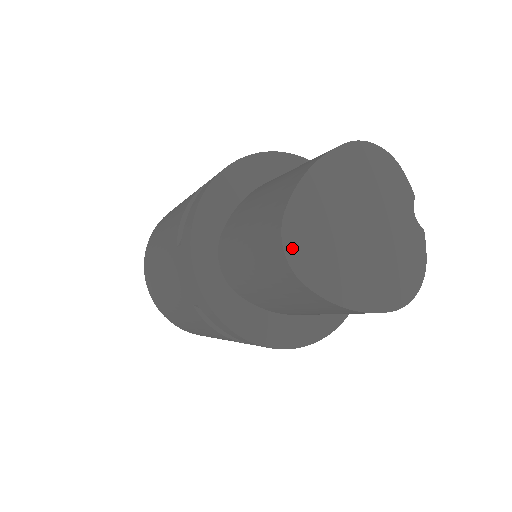
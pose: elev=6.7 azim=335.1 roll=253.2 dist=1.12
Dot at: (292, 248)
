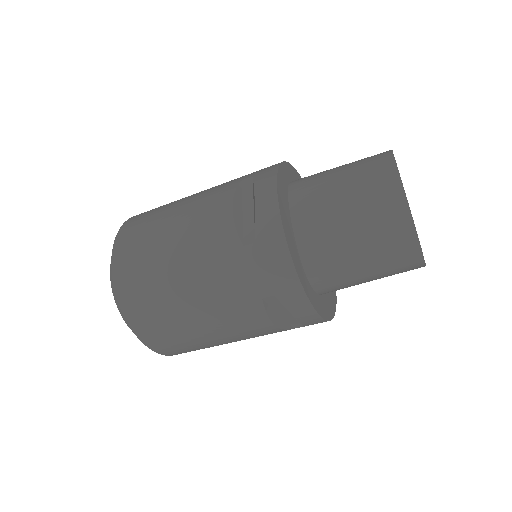
Dot at: occluded
